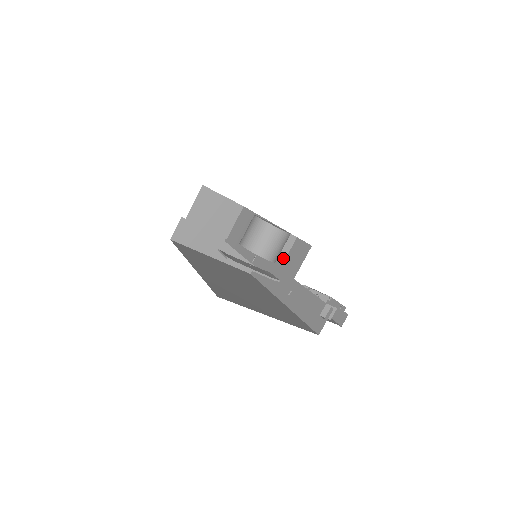
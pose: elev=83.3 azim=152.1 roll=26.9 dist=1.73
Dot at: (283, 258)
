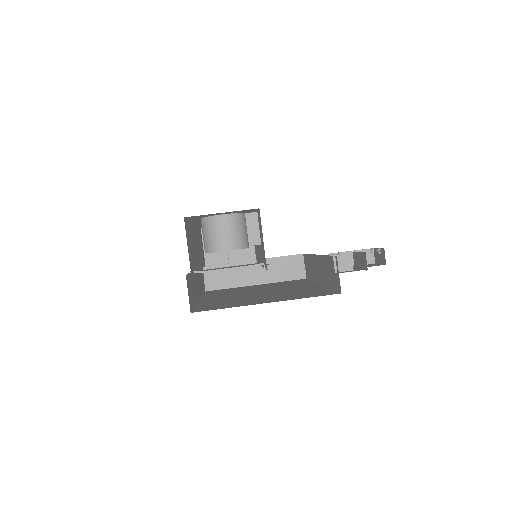
Dot at: (257, 240)
